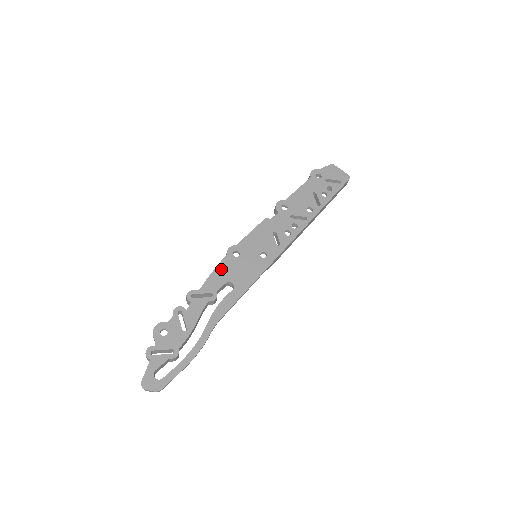
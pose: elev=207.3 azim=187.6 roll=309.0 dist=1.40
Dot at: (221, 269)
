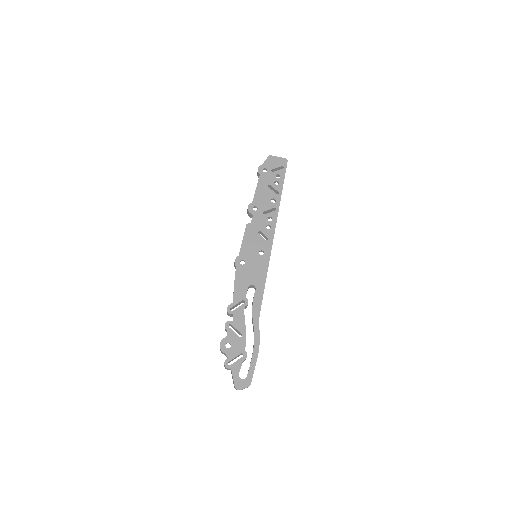
Dot at: (239, 279)
